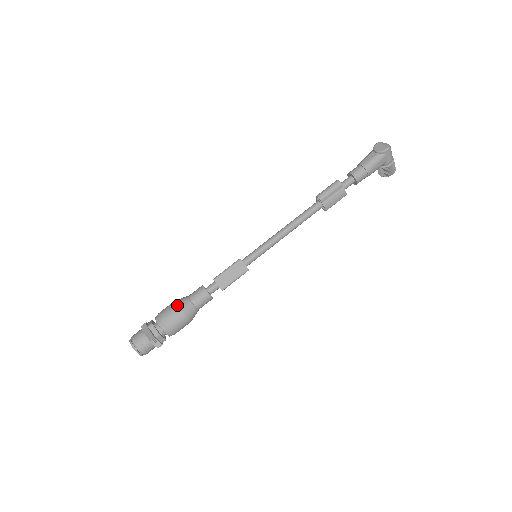
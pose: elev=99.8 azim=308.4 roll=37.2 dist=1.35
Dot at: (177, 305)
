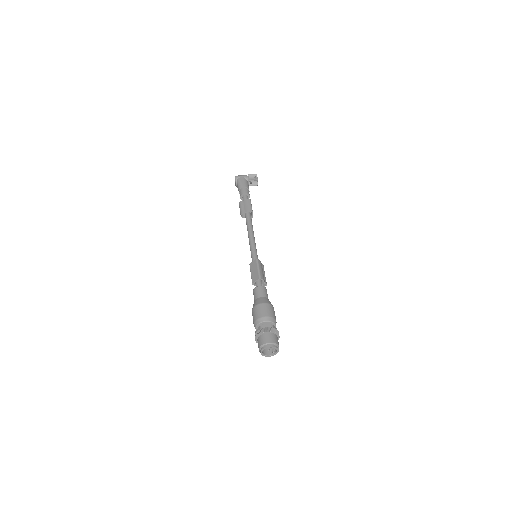
Dot at: (252, 310)
